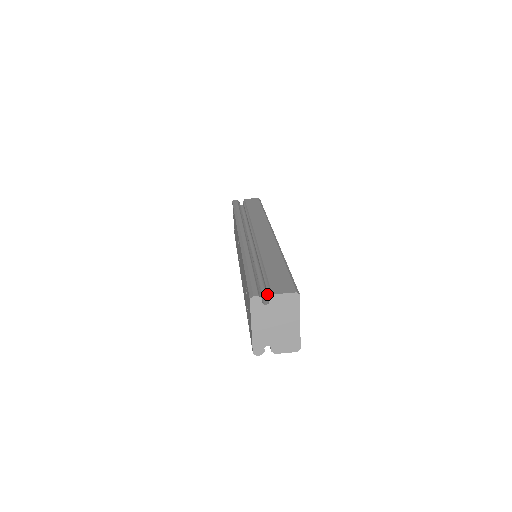
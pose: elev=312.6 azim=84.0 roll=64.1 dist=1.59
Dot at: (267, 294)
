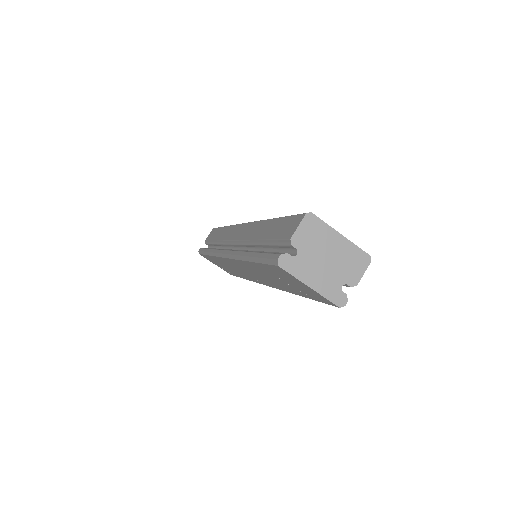
Dot at: (287, 248)
